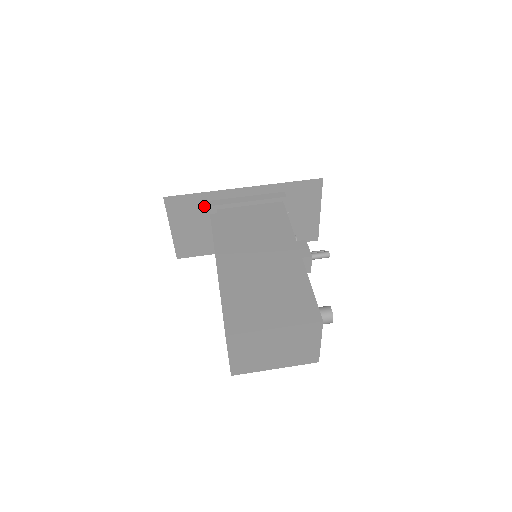
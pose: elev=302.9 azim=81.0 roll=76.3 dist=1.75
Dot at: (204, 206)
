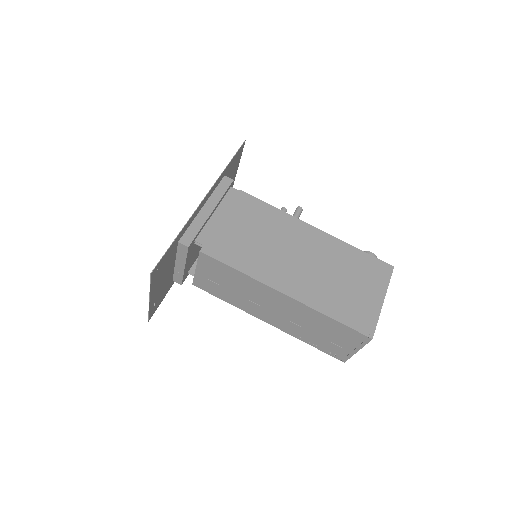
Dot at: (176, 247)
